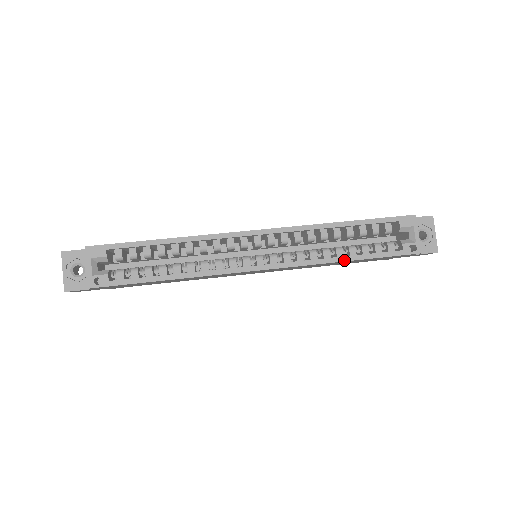
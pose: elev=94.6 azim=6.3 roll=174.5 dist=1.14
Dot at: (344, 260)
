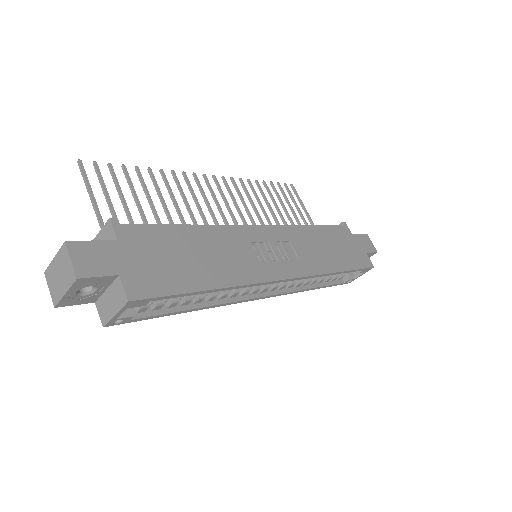
Dot at: (312, 289)
